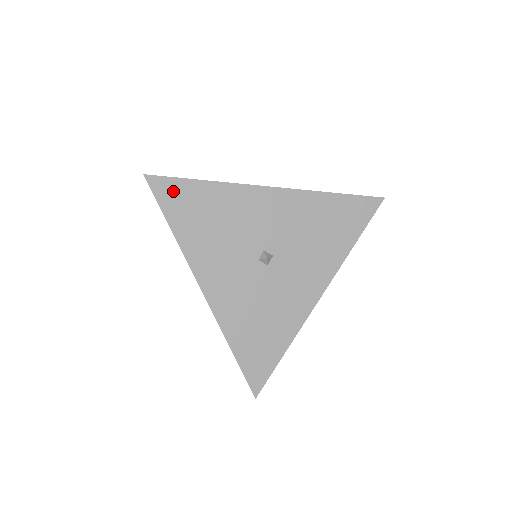
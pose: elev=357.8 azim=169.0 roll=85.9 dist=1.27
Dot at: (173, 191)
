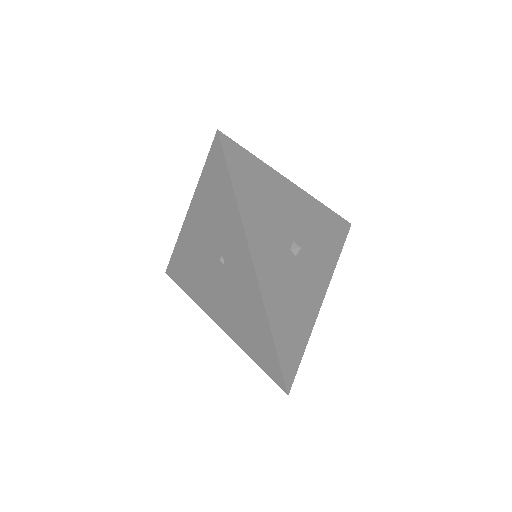
Dot at: (238, 157)
